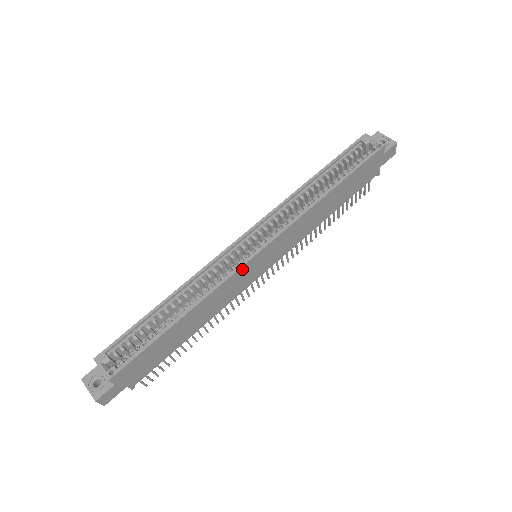
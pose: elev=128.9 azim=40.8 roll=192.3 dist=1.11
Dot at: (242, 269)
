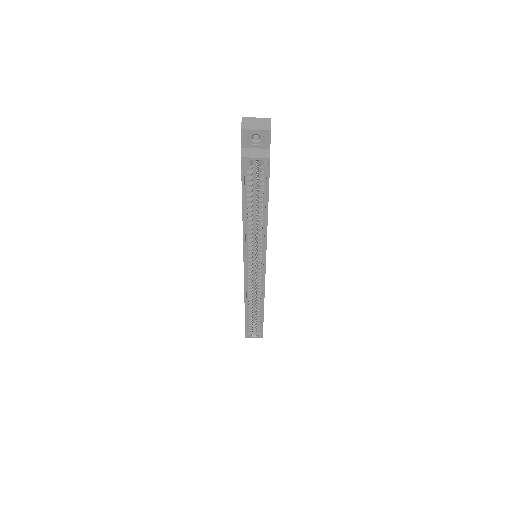
Dot at: occluded
